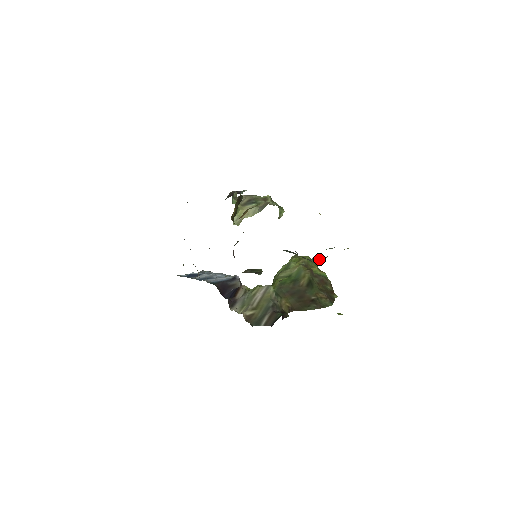
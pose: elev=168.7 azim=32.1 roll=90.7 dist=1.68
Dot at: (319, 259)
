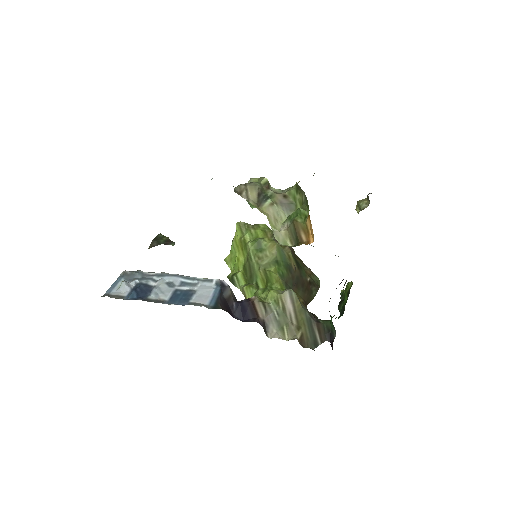
Dot at: occluded
